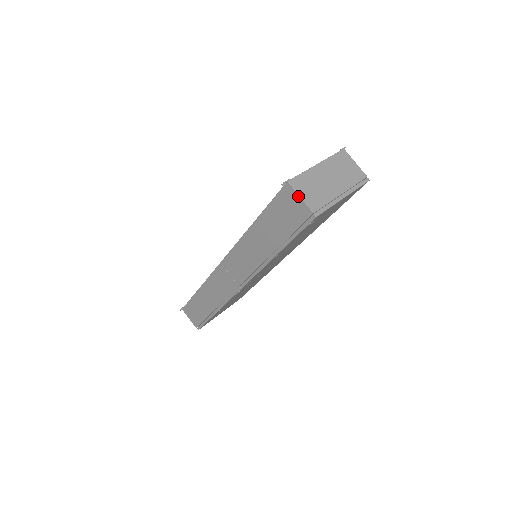
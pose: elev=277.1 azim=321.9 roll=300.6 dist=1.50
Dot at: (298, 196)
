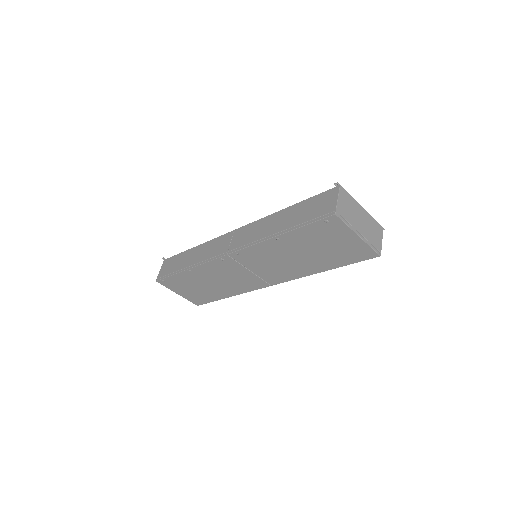
Dot at: (337, 196)
